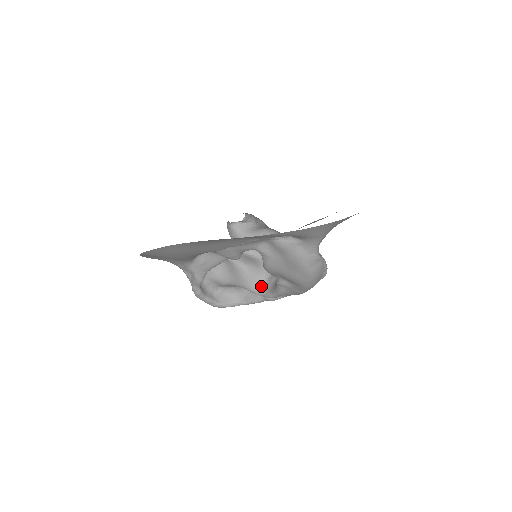
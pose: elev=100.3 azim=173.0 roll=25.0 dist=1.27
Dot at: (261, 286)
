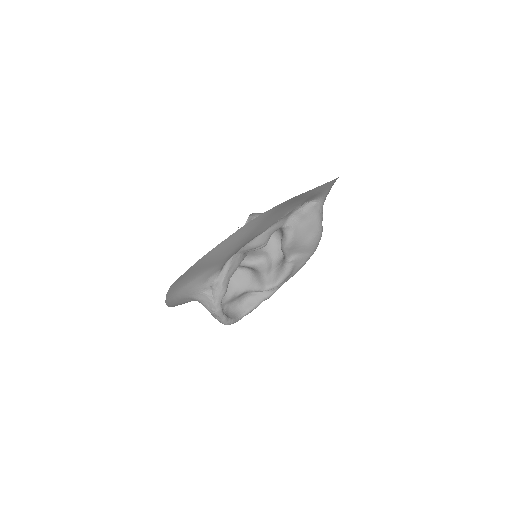
Dot at: (264, 282)
